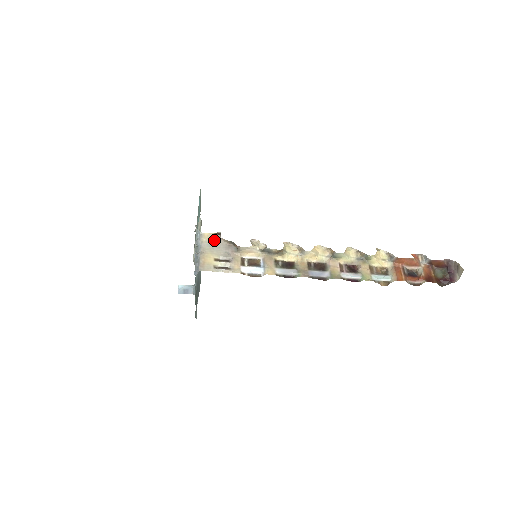
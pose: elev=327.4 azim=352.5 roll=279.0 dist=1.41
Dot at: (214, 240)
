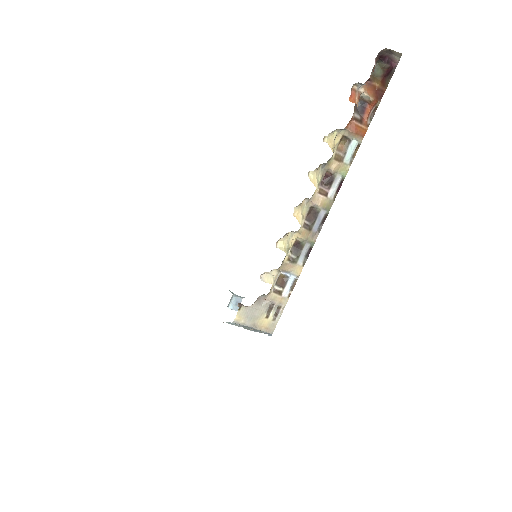
Dot at: (246, 312)
